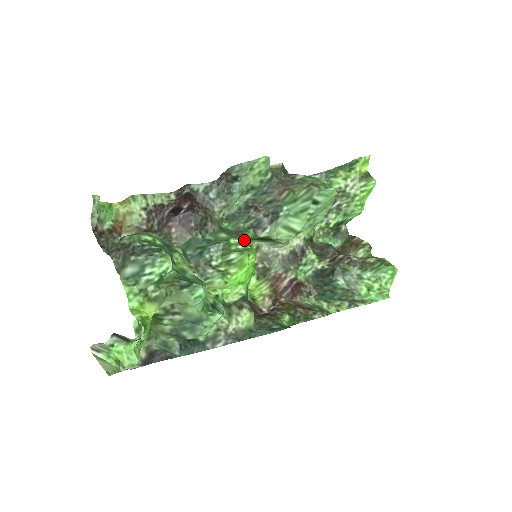
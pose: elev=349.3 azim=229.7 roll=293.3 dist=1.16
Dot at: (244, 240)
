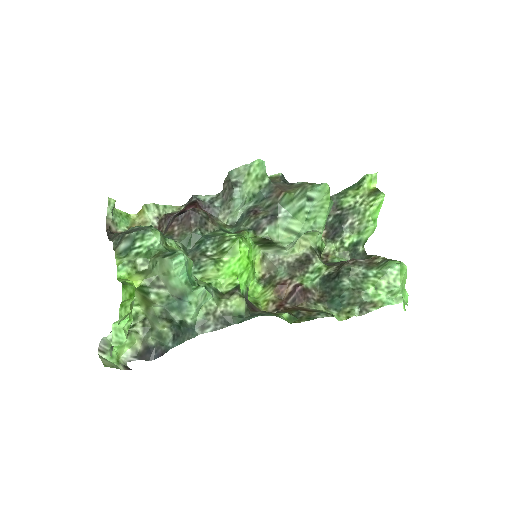
Dot at: (240, 234)
